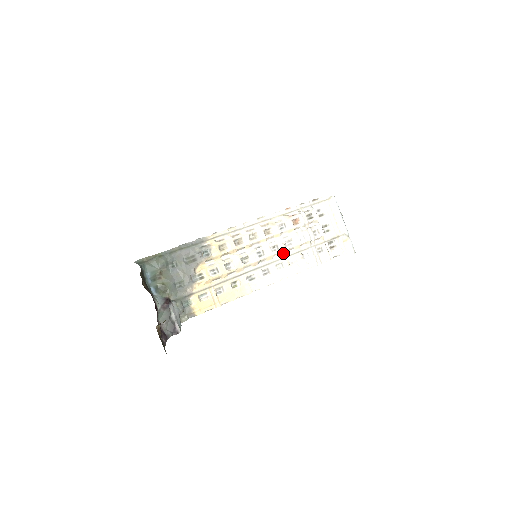
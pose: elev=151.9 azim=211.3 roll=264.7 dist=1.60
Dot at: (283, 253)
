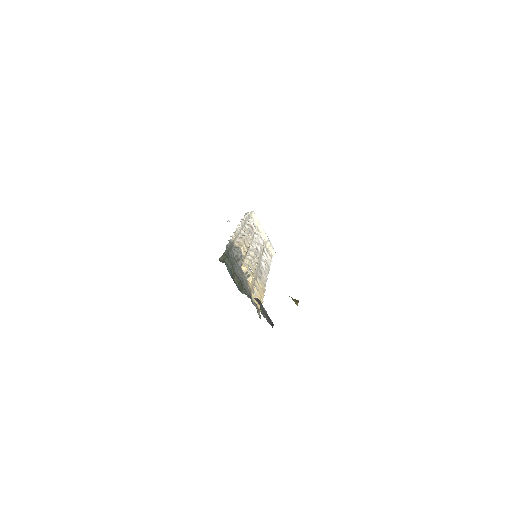
Dot at: occluded
